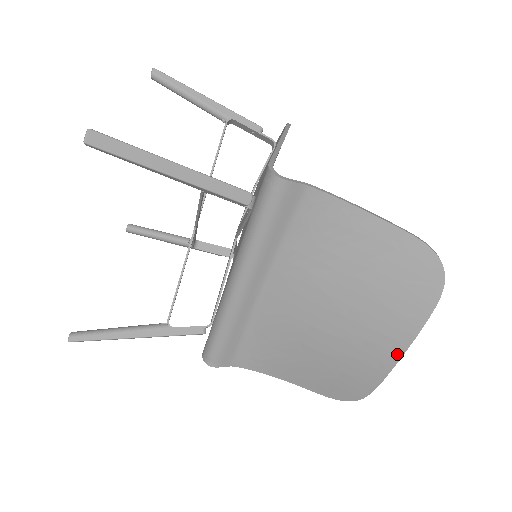
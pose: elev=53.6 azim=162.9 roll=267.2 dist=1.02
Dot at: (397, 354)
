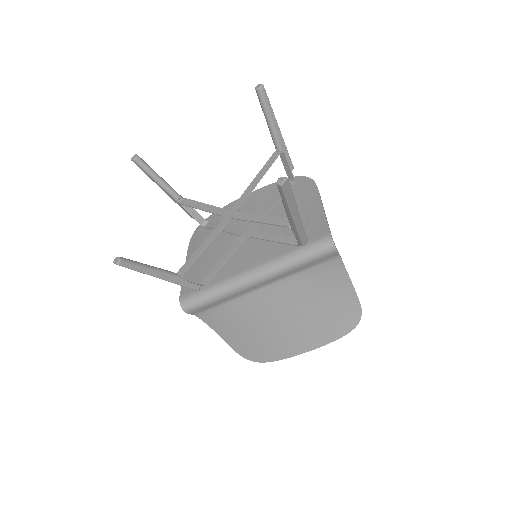
Dot at: (306, 350)
